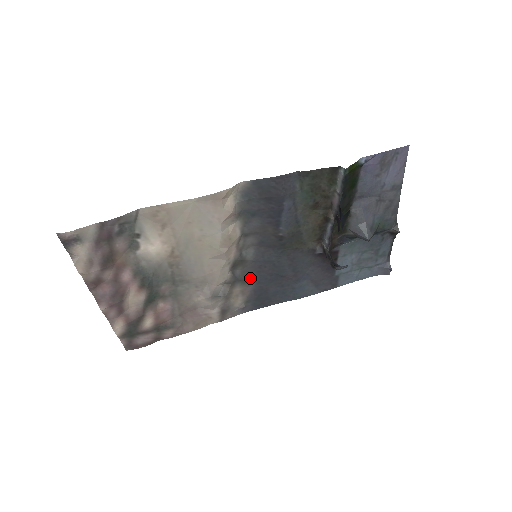
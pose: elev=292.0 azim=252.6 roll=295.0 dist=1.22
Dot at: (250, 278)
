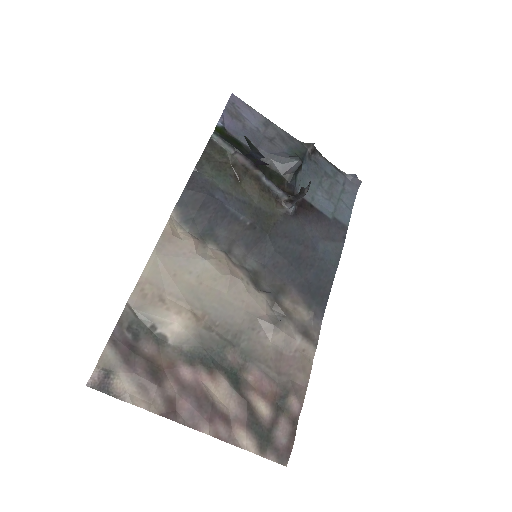
Dot at: (282, 284)
